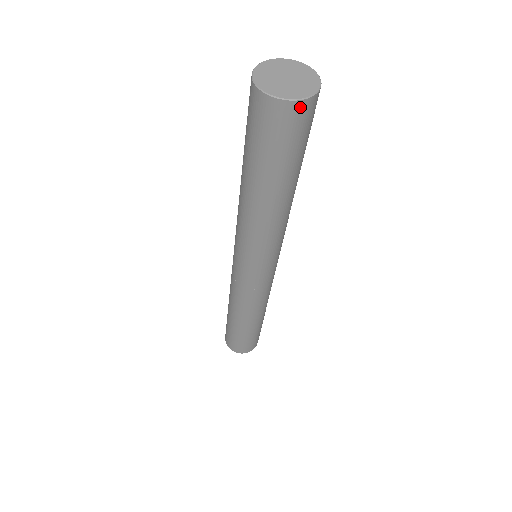
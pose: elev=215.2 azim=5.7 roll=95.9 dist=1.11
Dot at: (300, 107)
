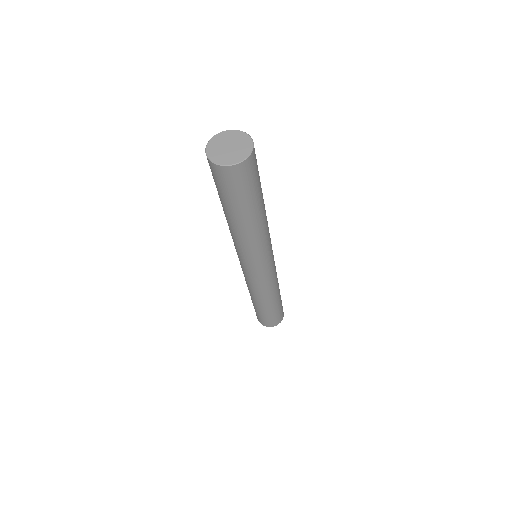
Dot at: (215, 167)
